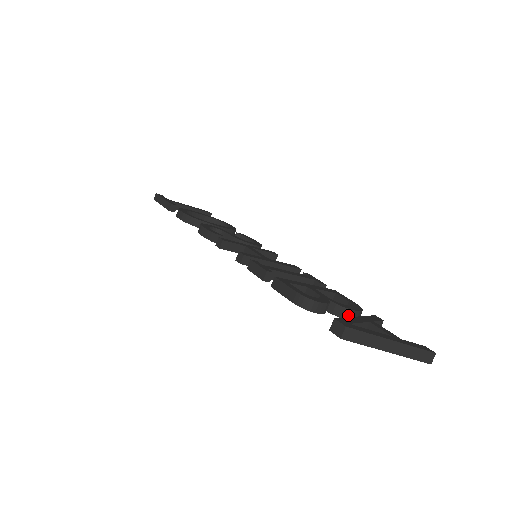
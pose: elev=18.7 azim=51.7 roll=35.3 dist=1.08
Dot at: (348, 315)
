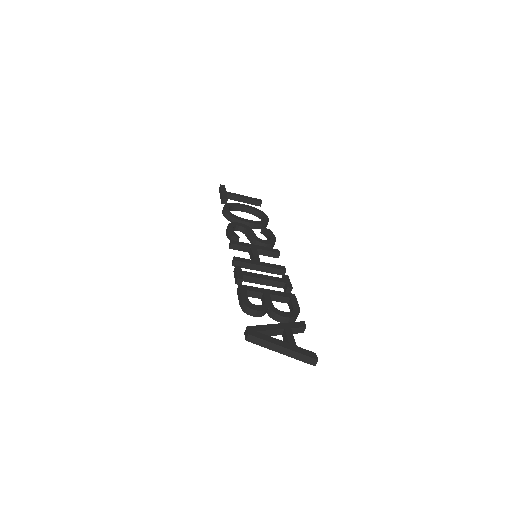
Dot at: (280, 319)
